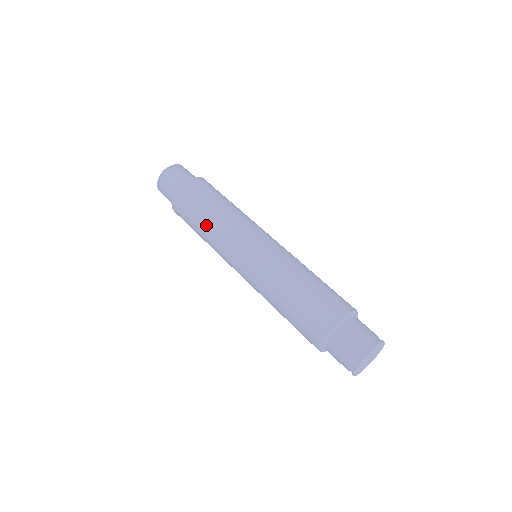
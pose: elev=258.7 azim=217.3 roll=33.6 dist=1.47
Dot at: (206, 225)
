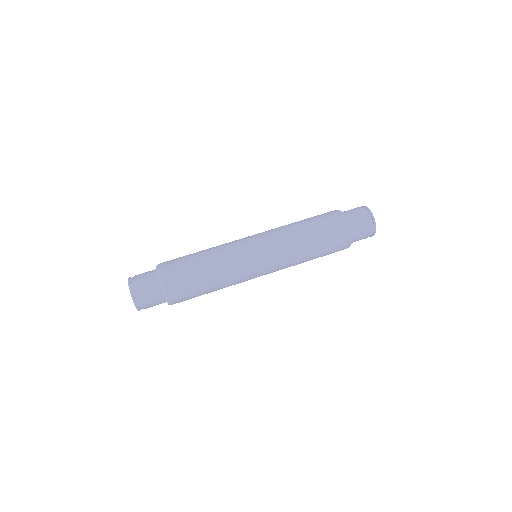
Dot at: (212, 264)
